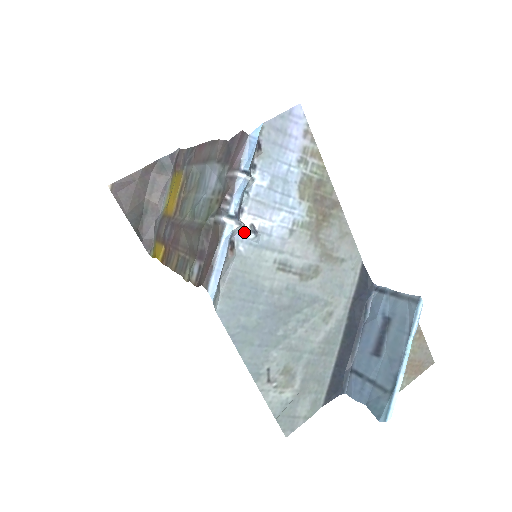
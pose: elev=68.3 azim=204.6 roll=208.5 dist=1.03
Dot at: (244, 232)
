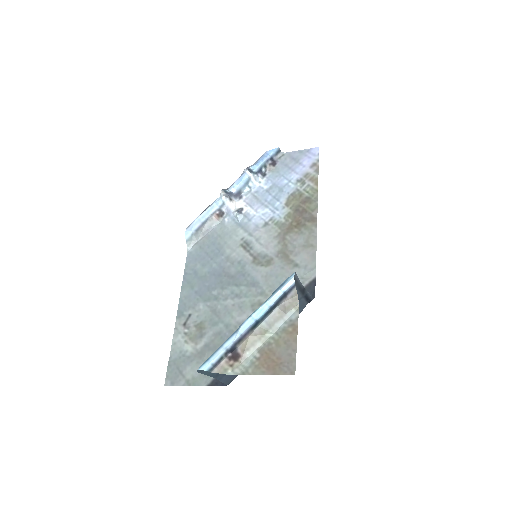
Dot at: (234, 210)
